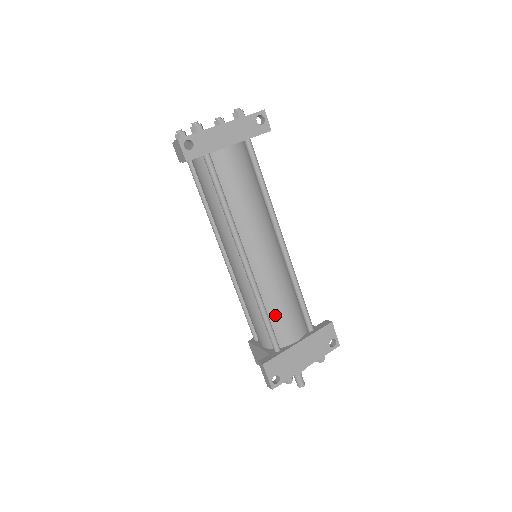
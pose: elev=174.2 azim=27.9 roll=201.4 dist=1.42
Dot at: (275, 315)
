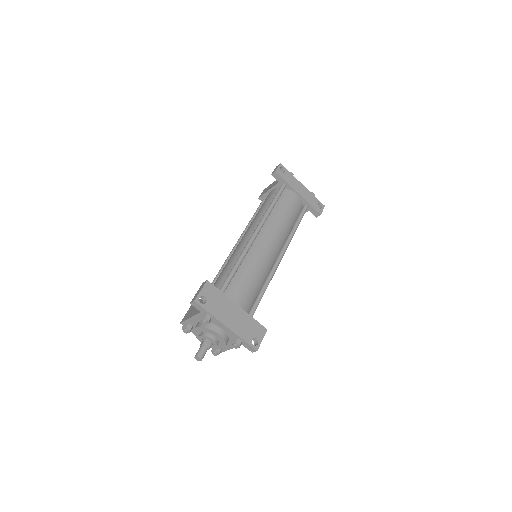
Dot at: (240, 276)
